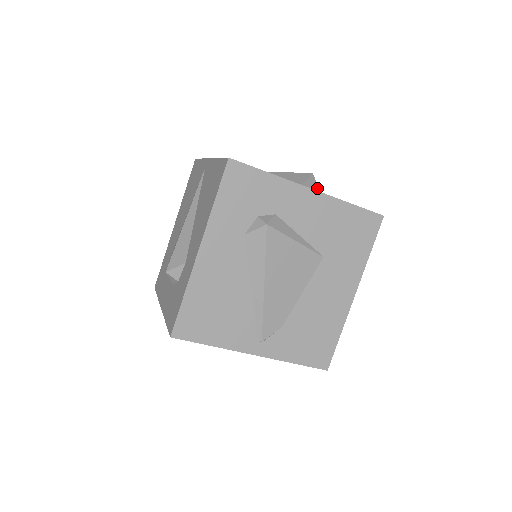
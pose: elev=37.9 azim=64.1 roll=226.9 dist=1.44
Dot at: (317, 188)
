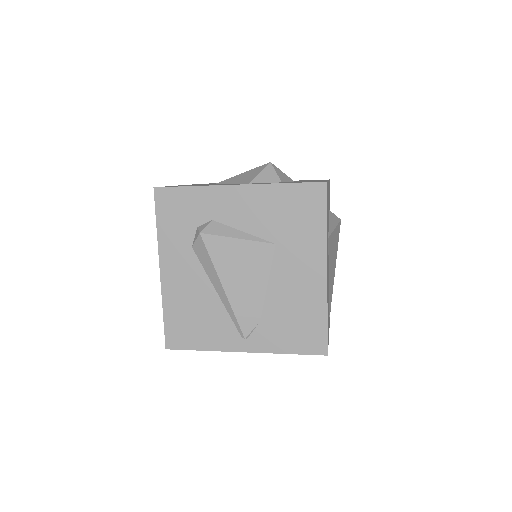
Dot at: (275, 175)
